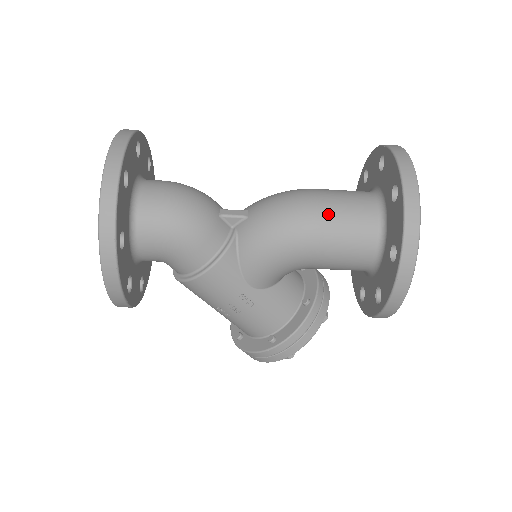
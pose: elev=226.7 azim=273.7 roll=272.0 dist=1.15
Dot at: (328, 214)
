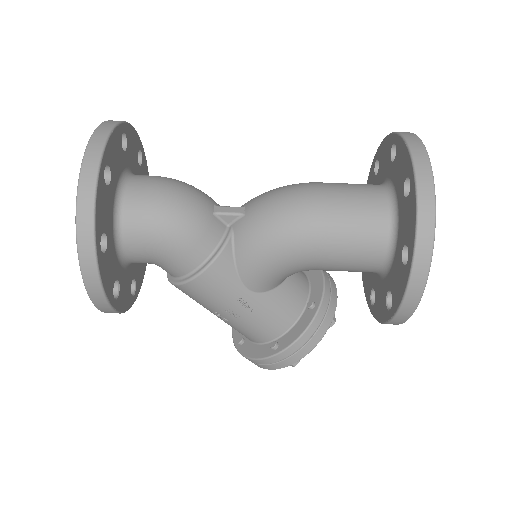
Dot at: (332, 211)
